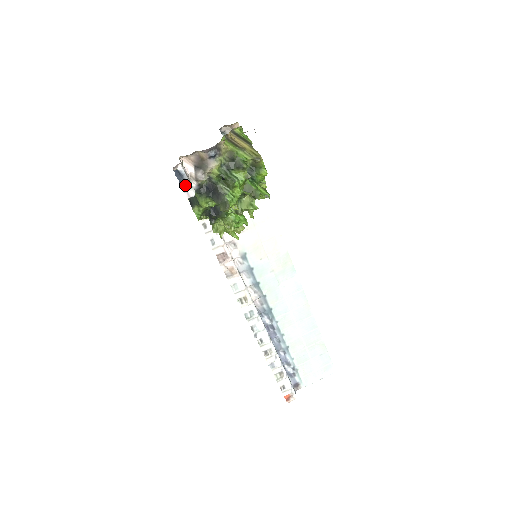
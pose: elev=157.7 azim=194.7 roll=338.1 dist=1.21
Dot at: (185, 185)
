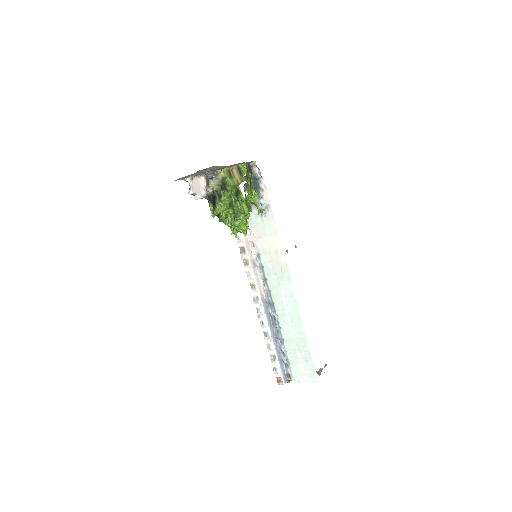
Dot at: (190, 191)
